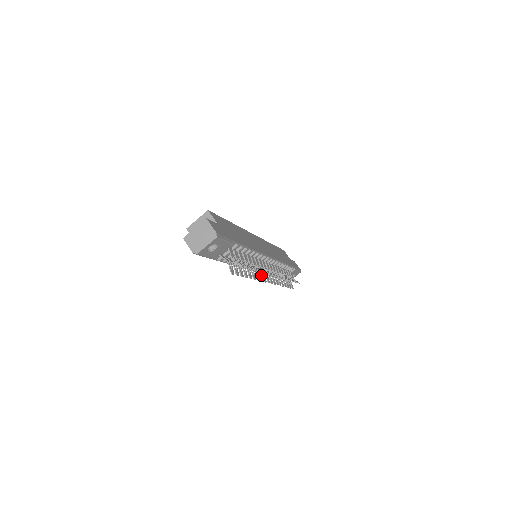
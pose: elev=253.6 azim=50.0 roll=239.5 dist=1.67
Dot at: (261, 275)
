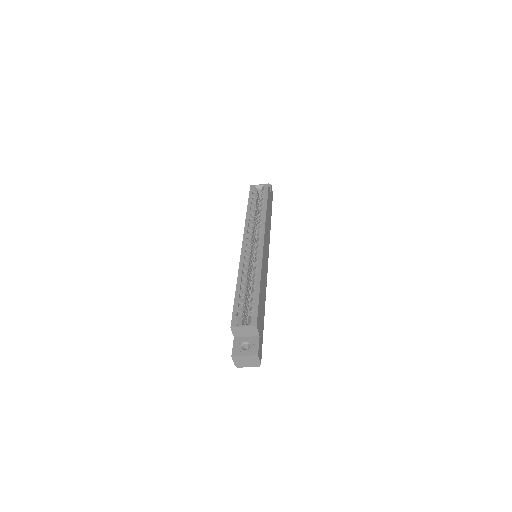
Dot at: occluded
